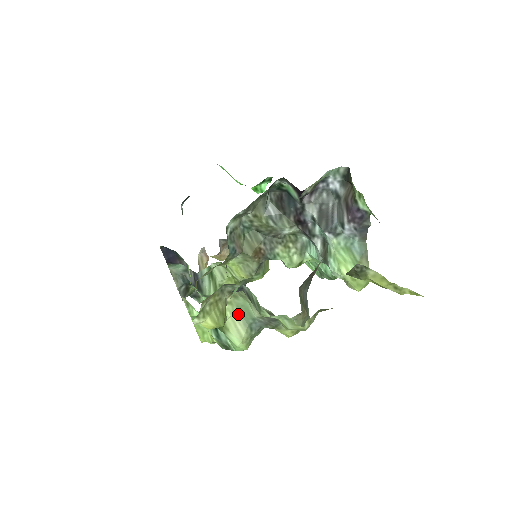
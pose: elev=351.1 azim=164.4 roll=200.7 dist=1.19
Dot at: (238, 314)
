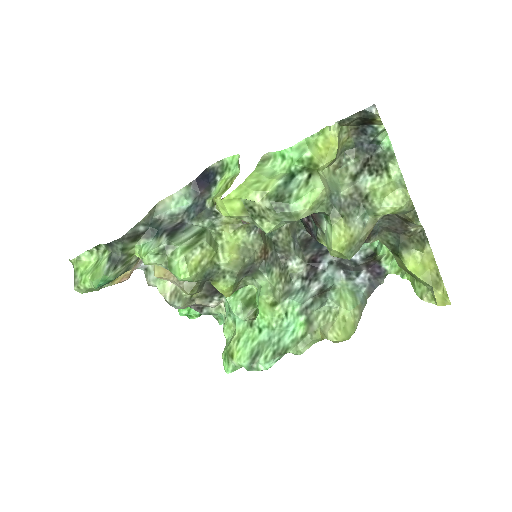
Dot at: (327, 181)
